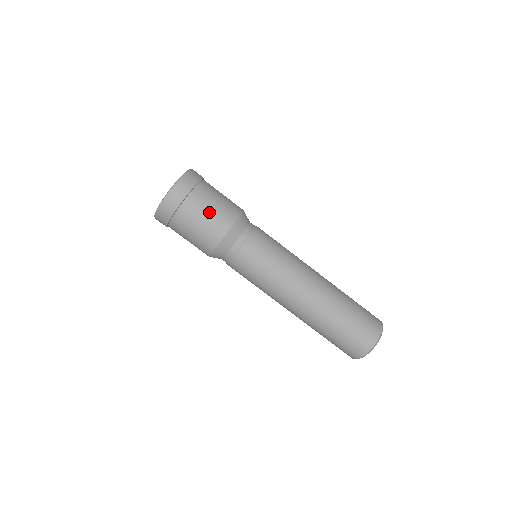
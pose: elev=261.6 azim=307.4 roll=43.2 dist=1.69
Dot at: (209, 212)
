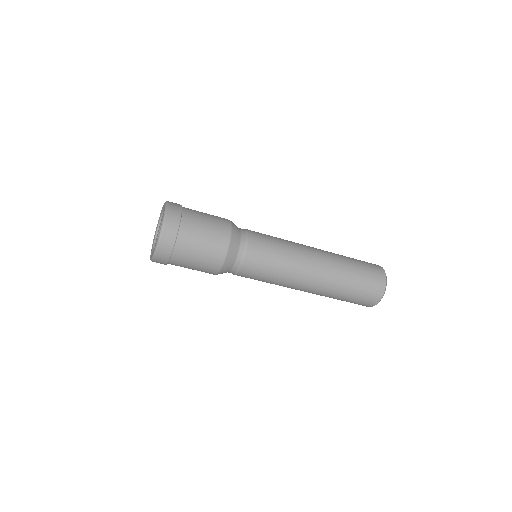
Dot at: (194, 268)
